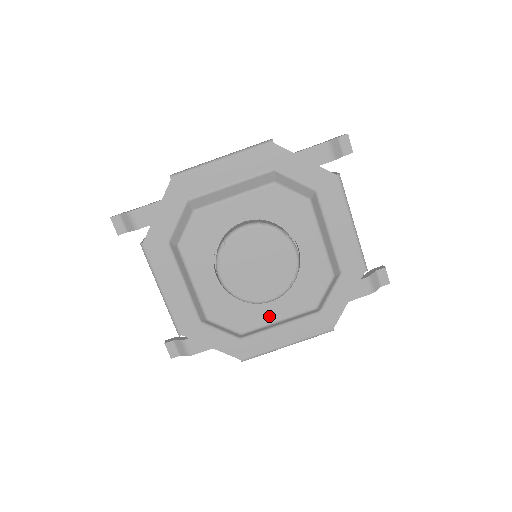
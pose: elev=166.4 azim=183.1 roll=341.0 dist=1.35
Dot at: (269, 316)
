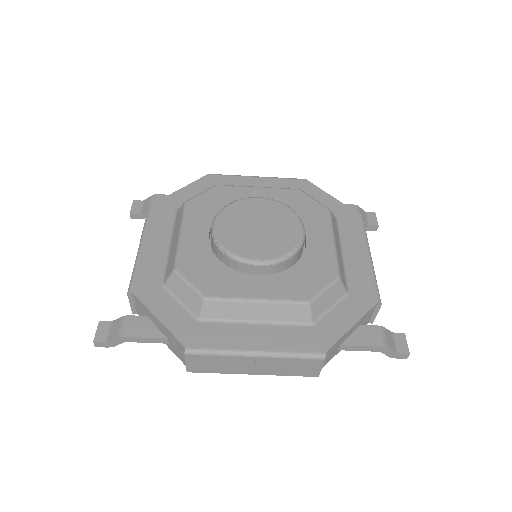
Dot at: (248, 290)
